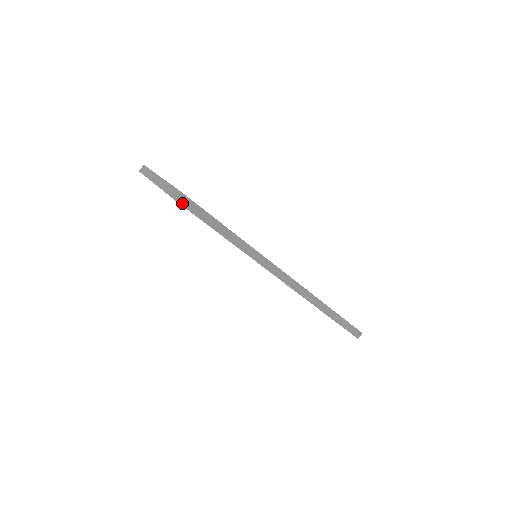
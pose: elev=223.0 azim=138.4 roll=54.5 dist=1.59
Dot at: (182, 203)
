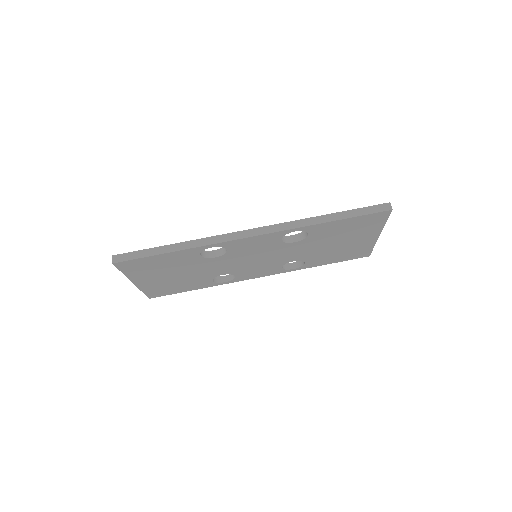
Dot at: (121, 260)
